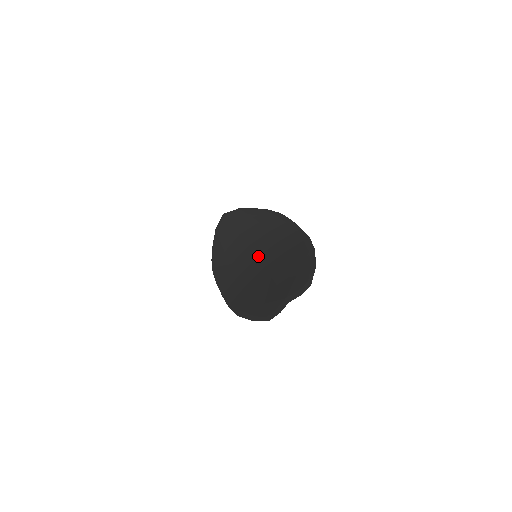
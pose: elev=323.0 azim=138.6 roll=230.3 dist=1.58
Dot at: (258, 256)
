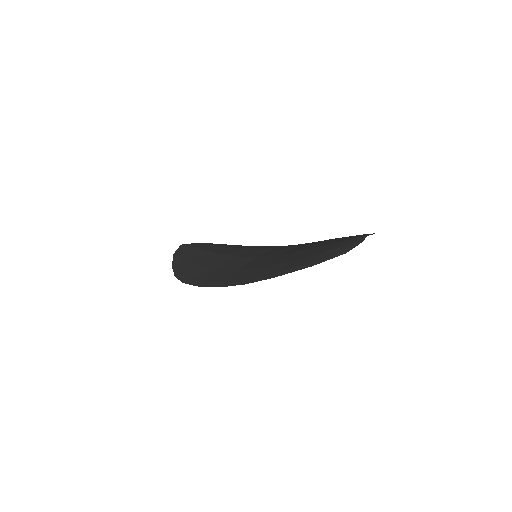
Dot at: (258, 256)
